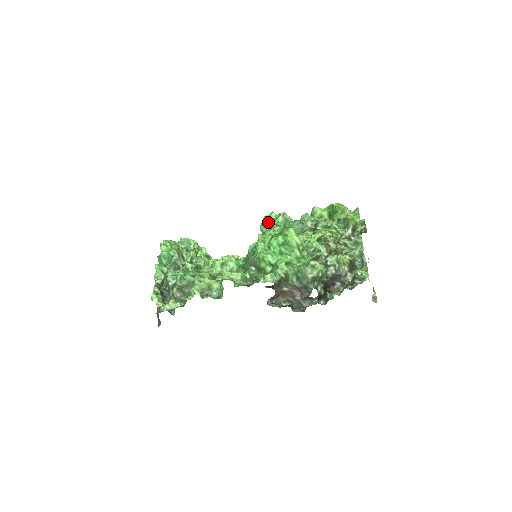
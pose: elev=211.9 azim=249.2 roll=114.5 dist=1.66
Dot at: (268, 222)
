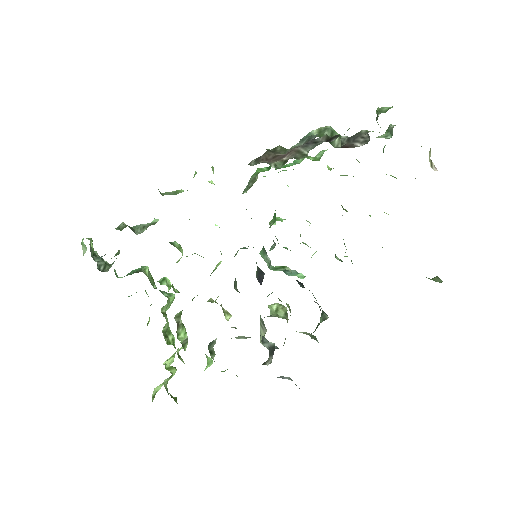
Dot at: (281, 218)
